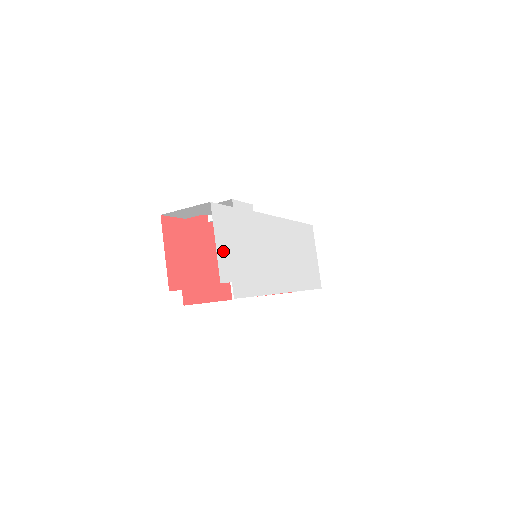
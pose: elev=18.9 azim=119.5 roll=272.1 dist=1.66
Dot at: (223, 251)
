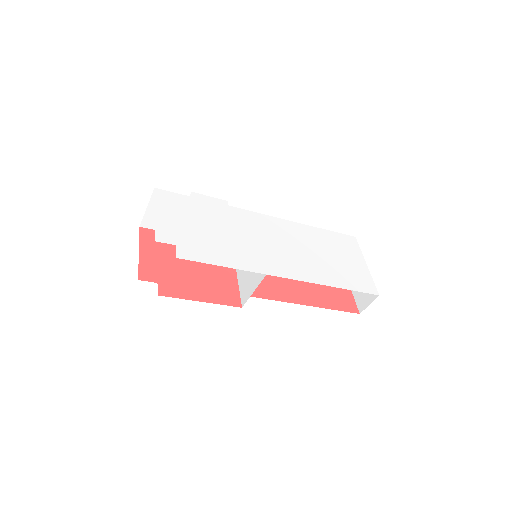
Dot at: (166, 221)
